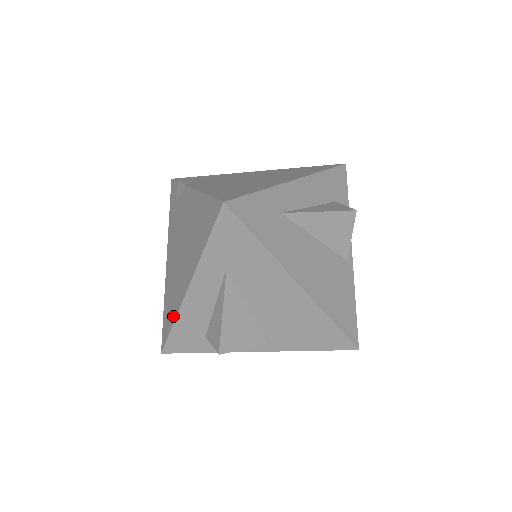
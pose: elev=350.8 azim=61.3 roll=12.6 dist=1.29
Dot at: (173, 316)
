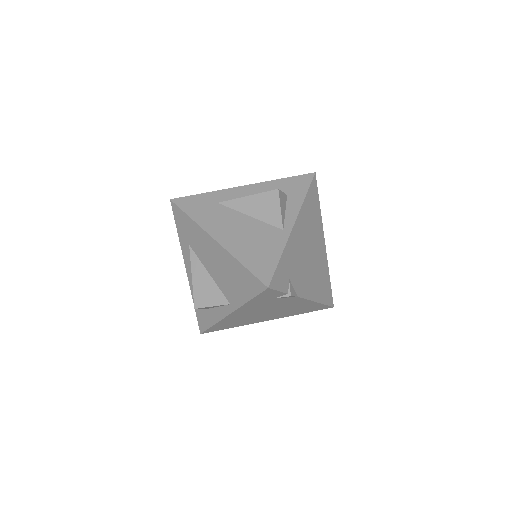
Dot at: occluded
